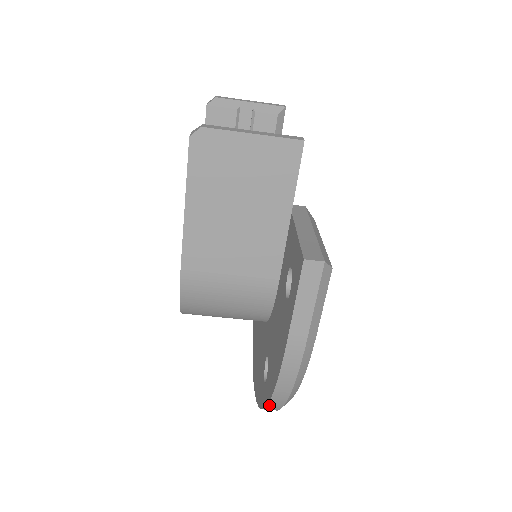
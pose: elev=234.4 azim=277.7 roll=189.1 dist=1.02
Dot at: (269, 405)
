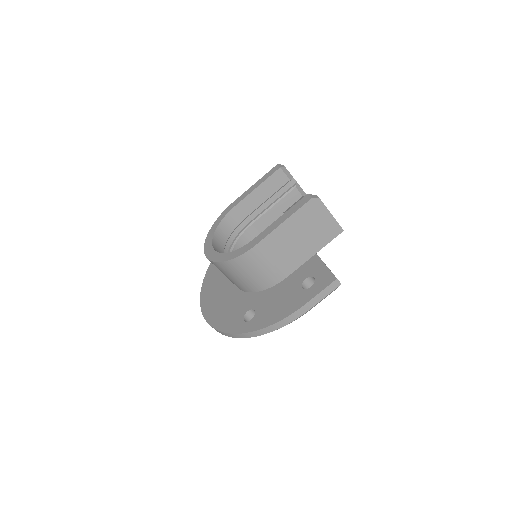
Dot at: (253, 332)
